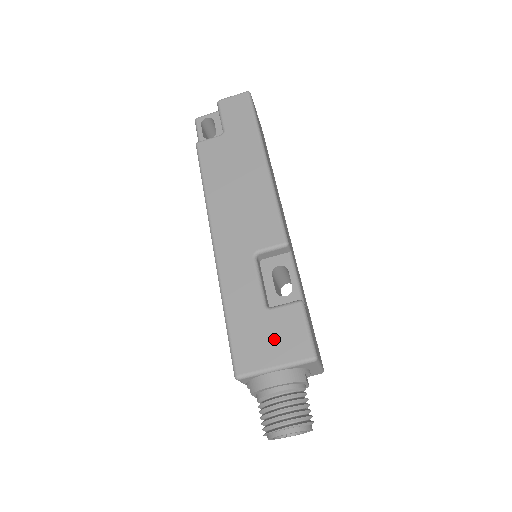
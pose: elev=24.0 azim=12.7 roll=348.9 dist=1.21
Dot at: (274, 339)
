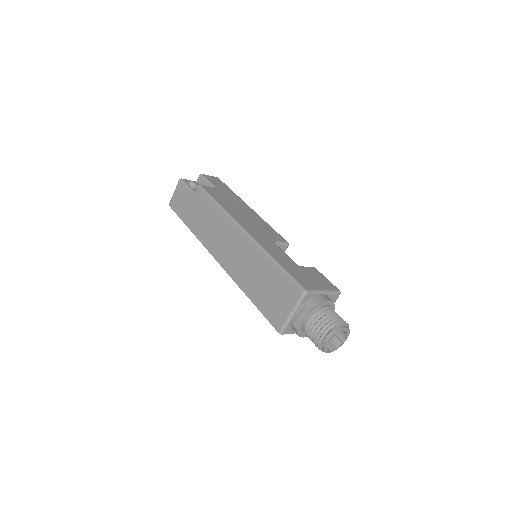
Dot at: (314, 279)
